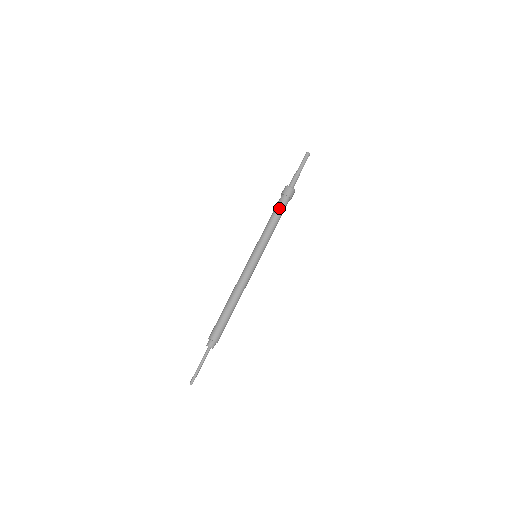
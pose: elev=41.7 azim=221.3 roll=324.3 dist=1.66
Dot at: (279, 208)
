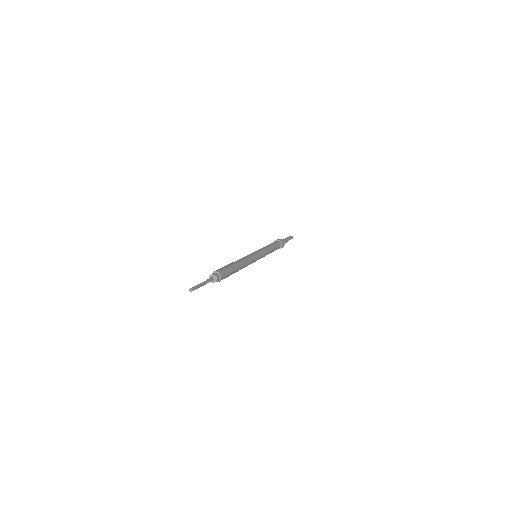
Dot at: (277, 245)
